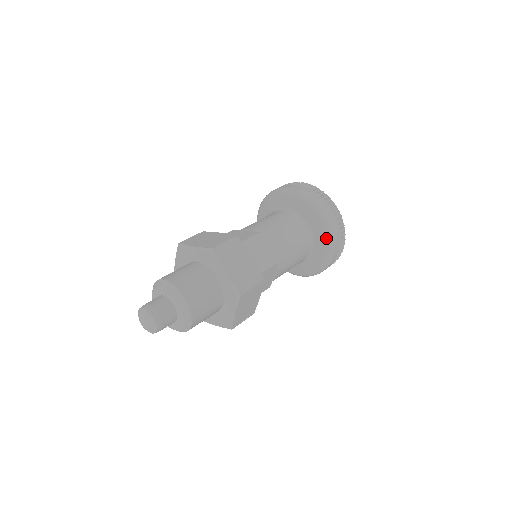
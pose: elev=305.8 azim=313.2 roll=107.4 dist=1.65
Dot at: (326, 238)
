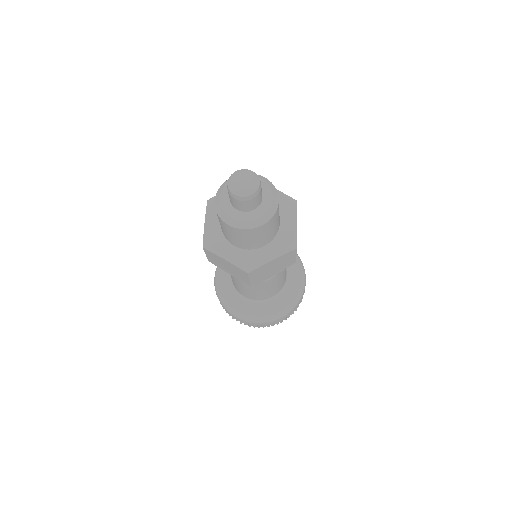
Dot at: occluded
